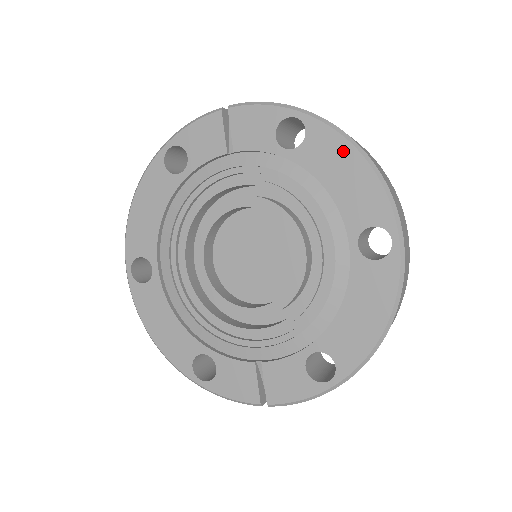
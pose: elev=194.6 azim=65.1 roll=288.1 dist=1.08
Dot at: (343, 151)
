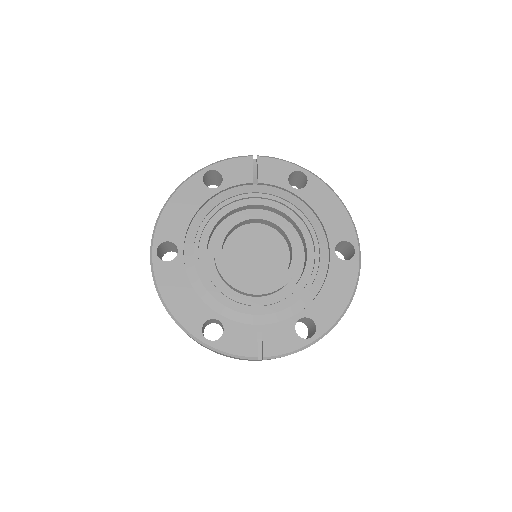
Dot at: (329, 196)
